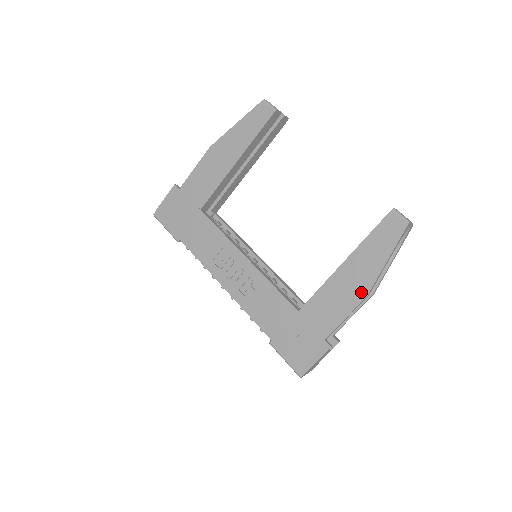
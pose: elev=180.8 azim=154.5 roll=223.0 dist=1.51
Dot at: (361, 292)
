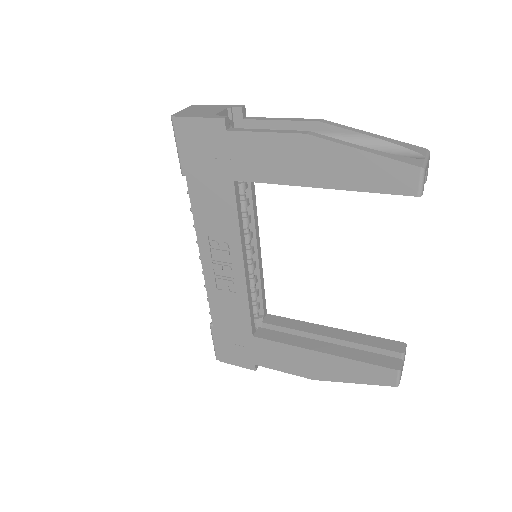
Dot at: (312, 375)
